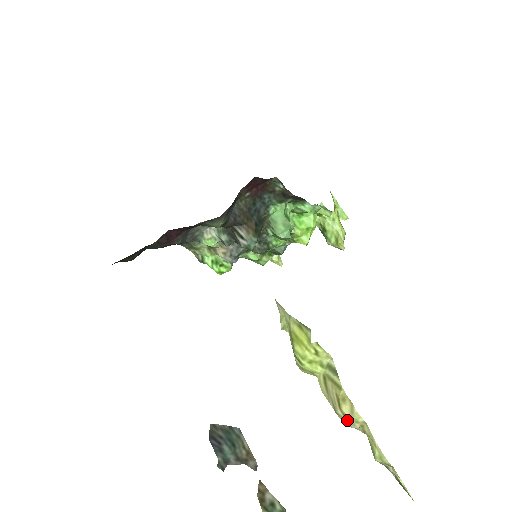
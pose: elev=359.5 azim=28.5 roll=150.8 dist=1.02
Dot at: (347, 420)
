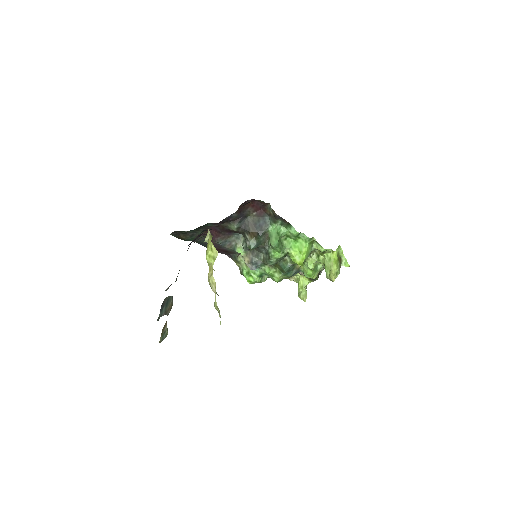
Dot at: (210, 283)
